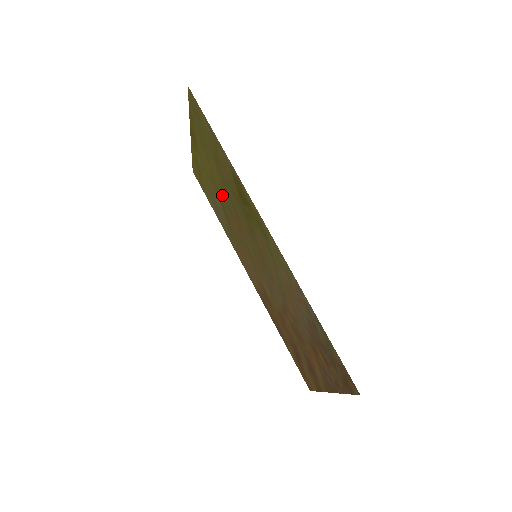
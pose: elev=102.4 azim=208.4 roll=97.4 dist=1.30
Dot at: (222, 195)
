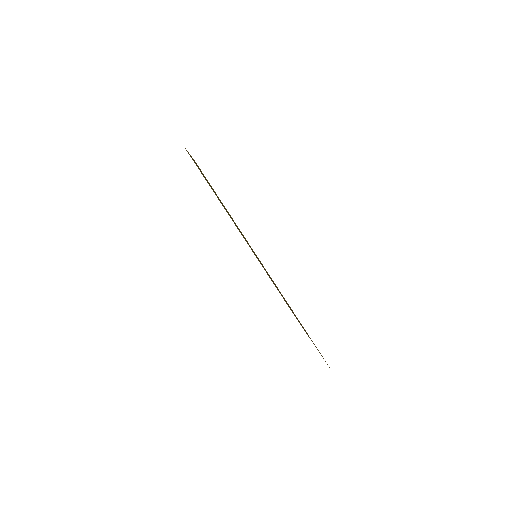
Dot at: occluded
